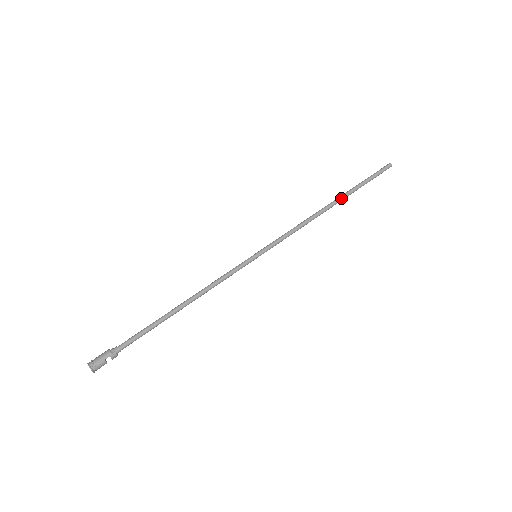
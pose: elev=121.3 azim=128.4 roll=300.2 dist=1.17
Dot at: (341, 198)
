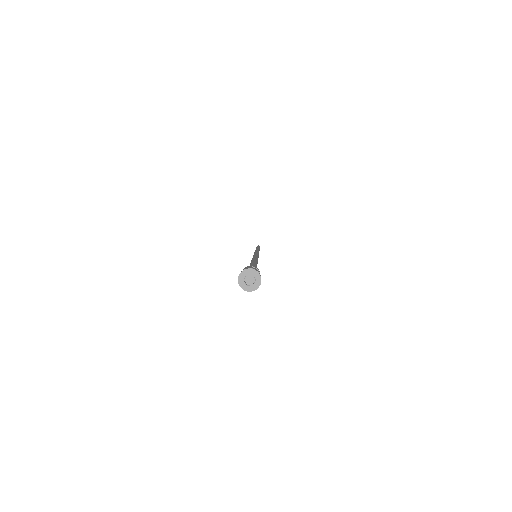
Dot at: occluded
